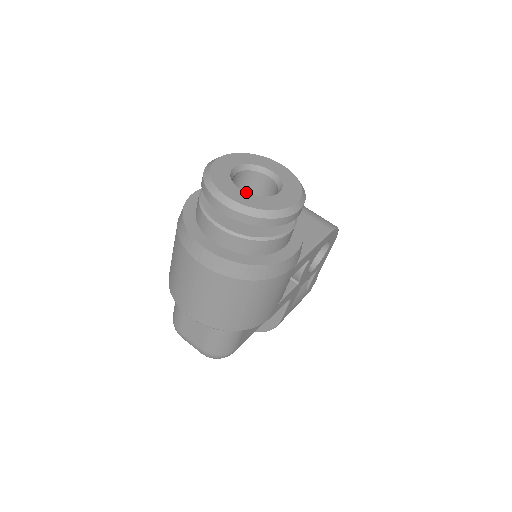
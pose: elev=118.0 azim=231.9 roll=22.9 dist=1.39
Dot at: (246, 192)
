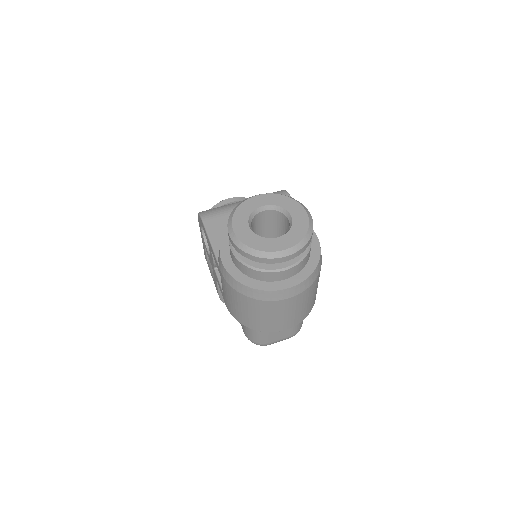
Dot at: (283, 235)
